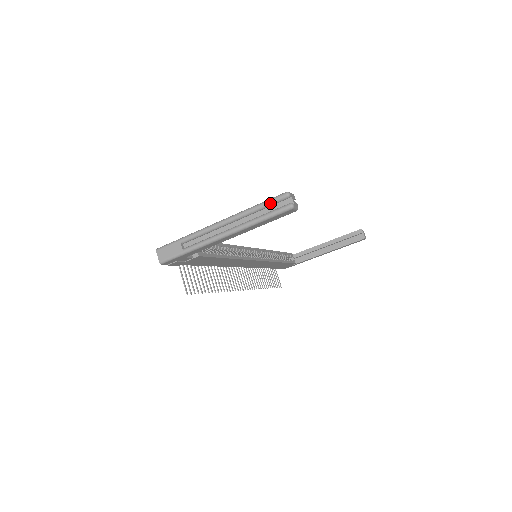
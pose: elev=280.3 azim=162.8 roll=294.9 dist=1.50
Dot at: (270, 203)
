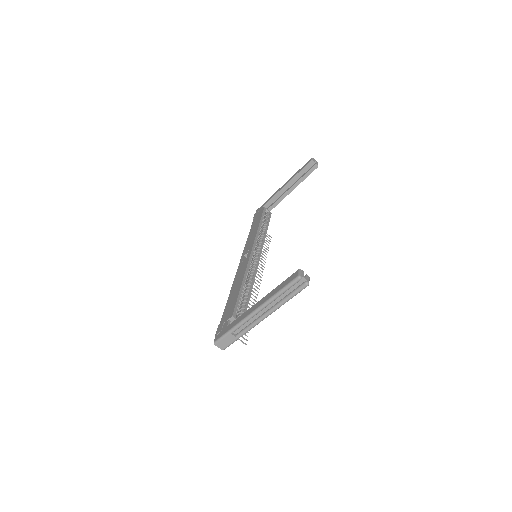
Dot at: (289, 288)
